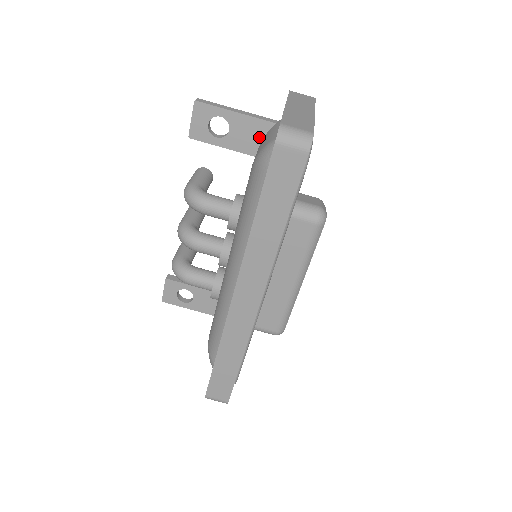
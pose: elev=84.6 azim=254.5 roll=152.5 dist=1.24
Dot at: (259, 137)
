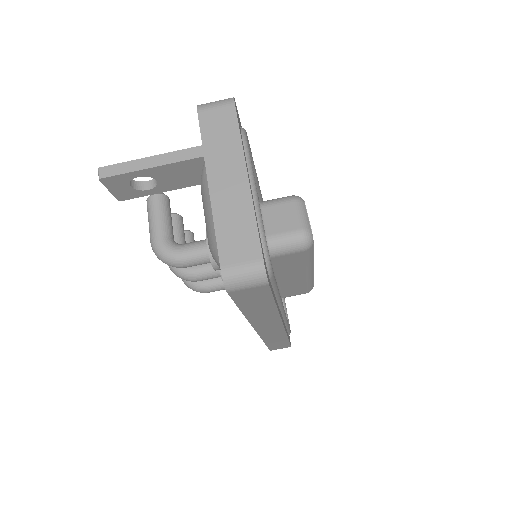
Dot at: (194, 172)
